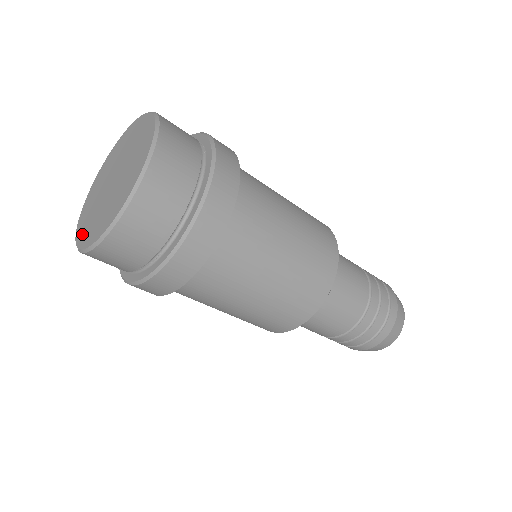
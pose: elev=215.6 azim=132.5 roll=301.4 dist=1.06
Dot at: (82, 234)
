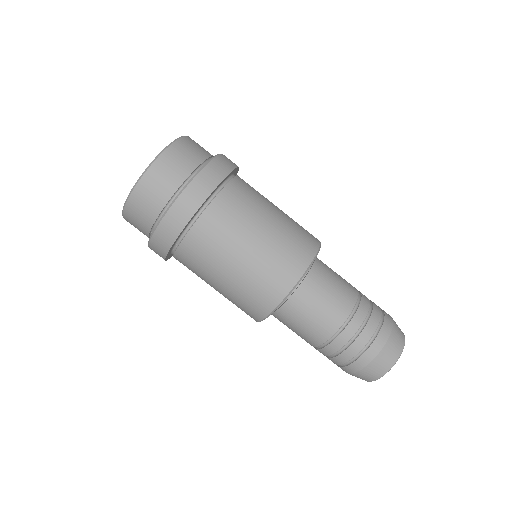
Dot at: occluded
